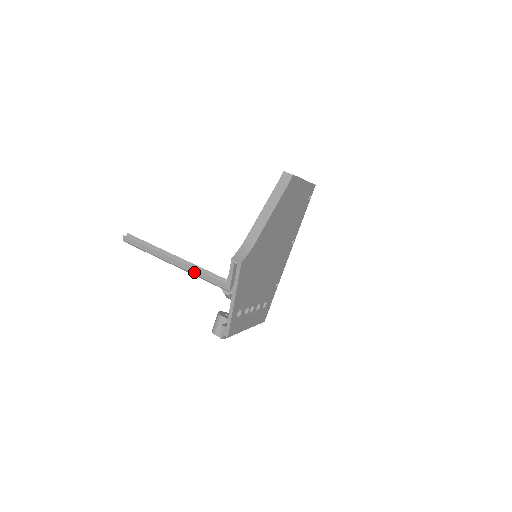
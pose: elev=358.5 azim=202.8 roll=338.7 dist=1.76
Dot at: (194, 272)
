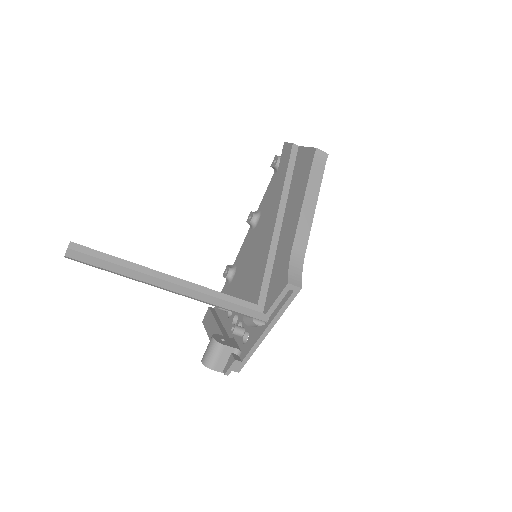
Dot at: (212, 301)
